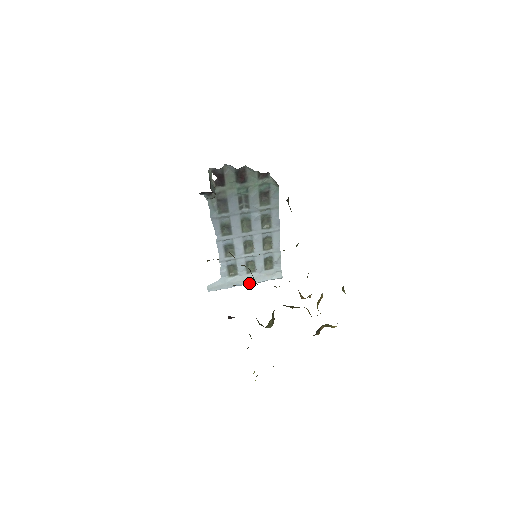
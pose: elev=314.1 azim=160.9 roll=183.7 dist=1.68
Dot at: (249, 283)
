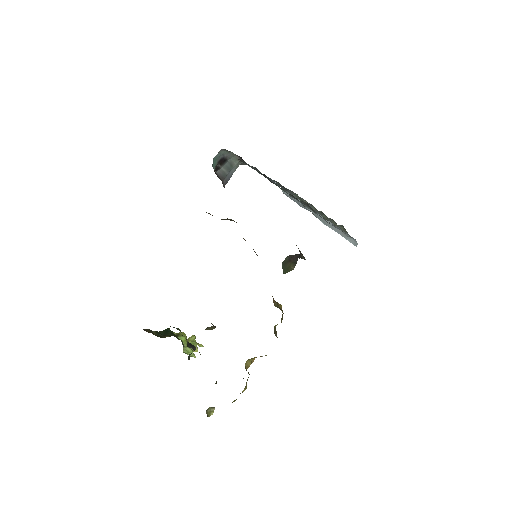
Dot at: (322, 221)
